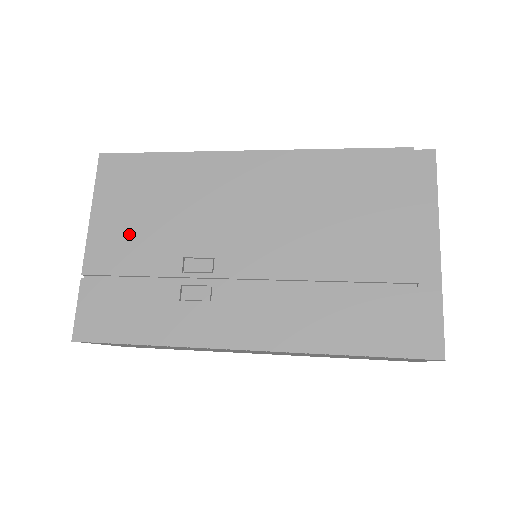
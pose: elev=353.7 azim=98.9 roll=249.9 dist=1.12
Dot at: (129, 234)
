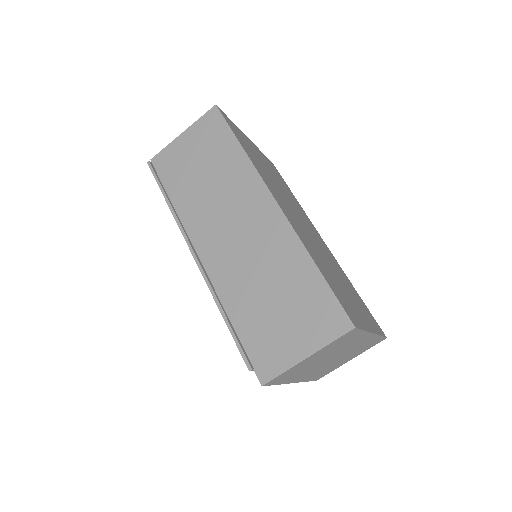
Dot at: occluded
